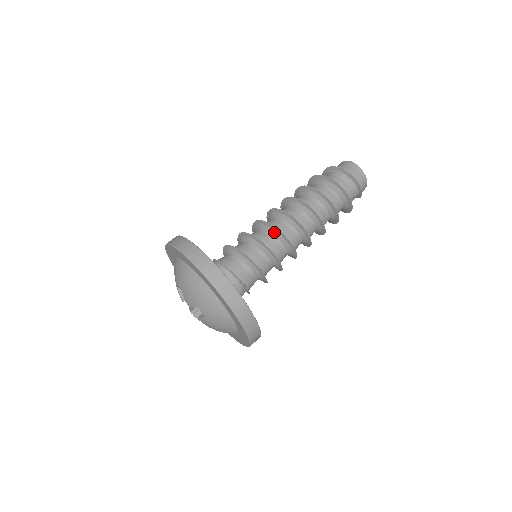
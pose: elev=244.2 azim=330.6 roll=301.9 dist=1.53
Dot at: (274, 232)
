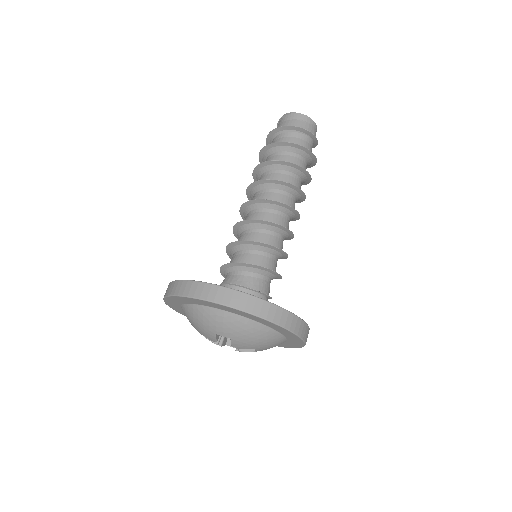
Dot at: (280, 231)
